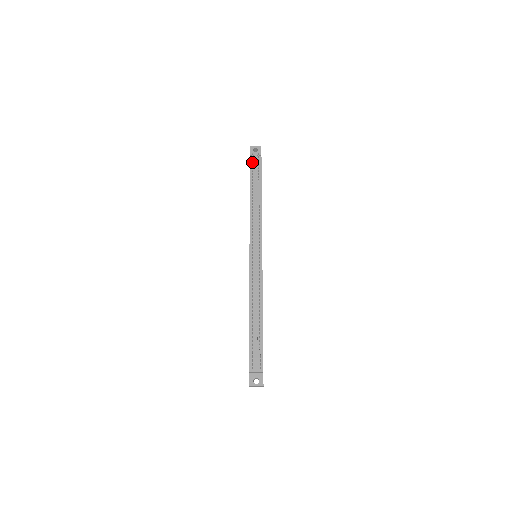
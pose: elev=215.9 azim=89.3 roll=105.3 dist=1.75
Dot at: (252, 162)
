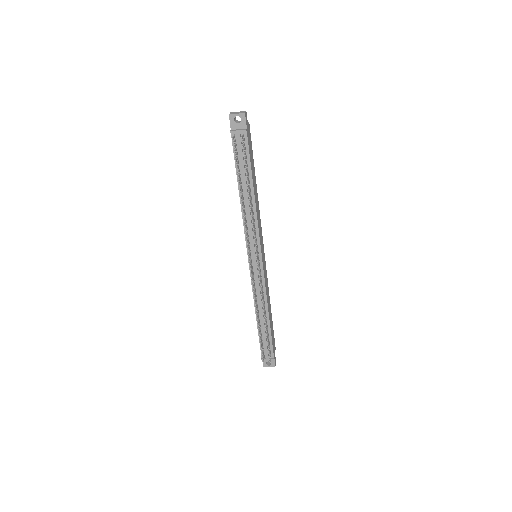
Dot at: (235, 152)
